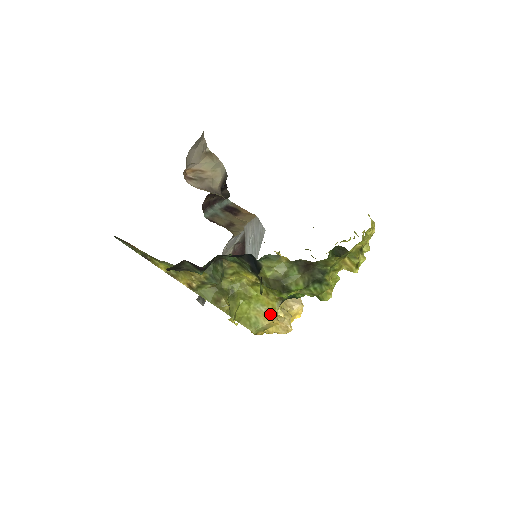
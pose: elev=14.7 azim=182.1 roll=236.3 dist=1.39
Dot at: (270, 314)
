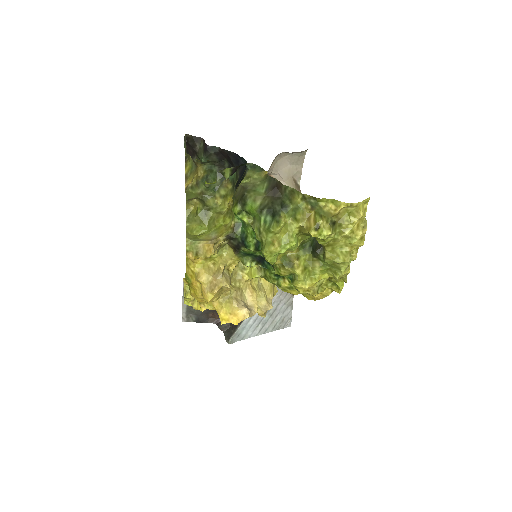
Dot at: (214, 239)
